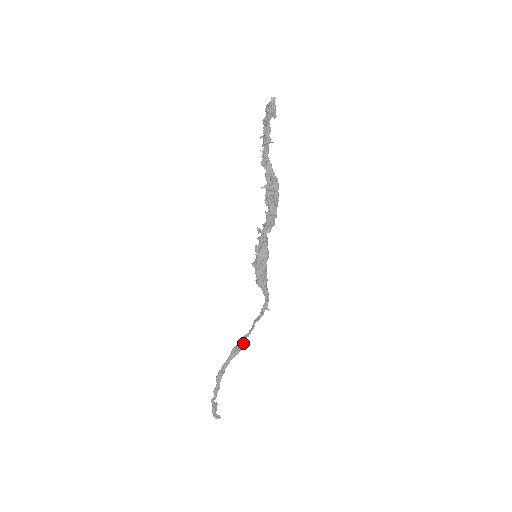
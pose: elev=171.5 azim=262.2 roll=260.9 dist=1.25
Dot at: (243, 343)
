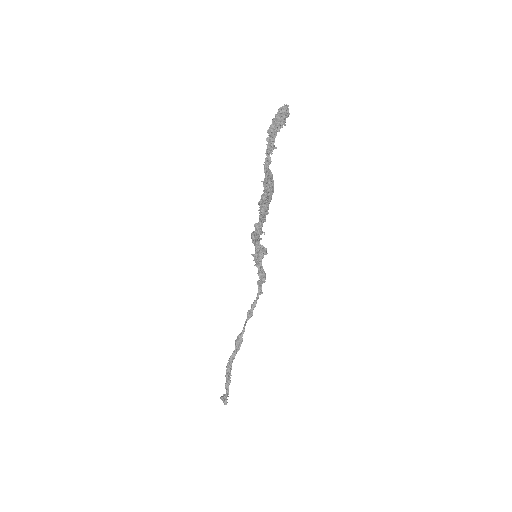
Dot at: (243, 333)
